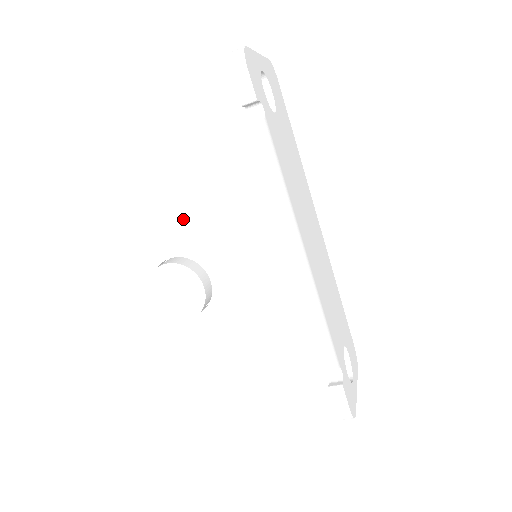
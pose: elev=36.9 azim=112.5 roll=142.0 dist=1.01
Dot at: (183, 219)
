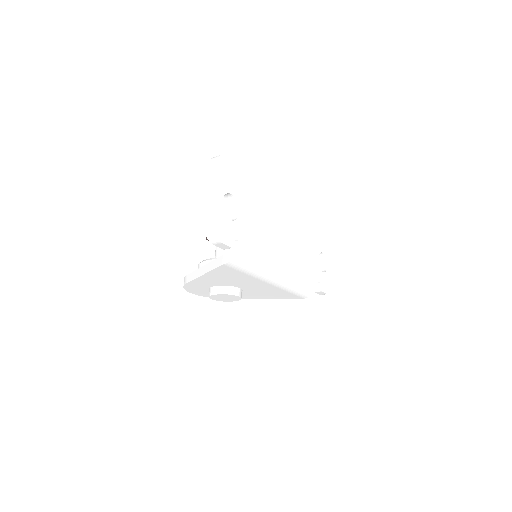
Dot at: (215, 280)
